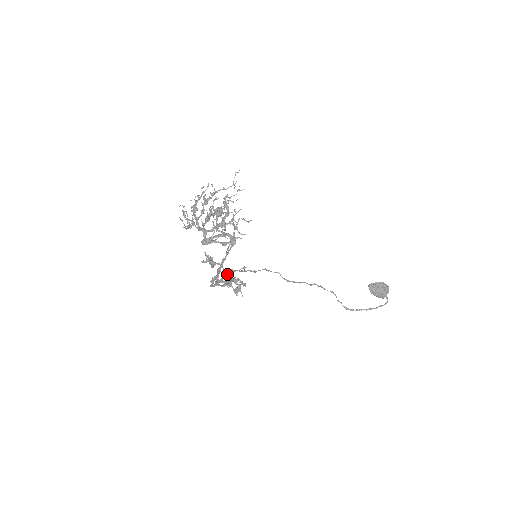
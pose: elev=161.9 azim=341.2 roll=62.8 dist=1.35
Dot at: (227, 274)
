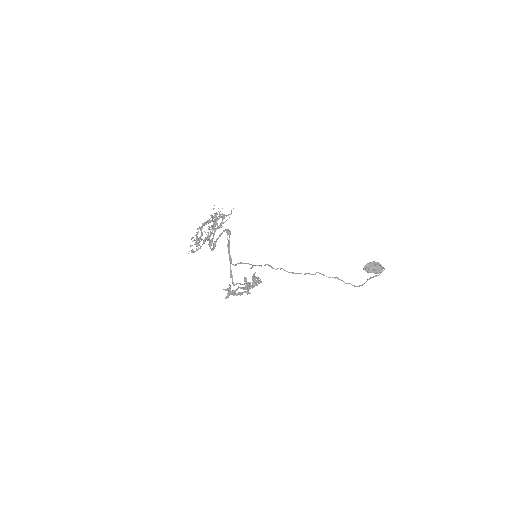
Dot at: (245, 287)
